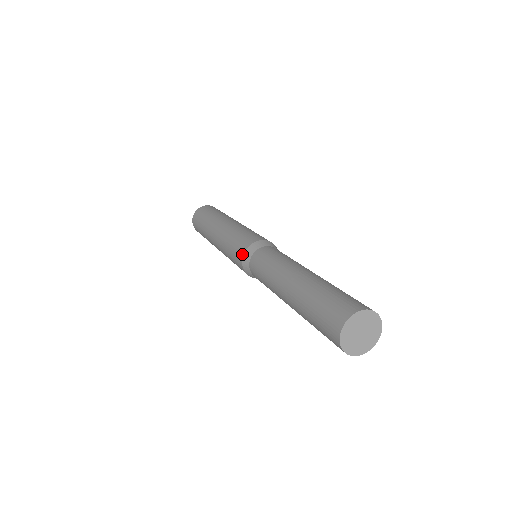
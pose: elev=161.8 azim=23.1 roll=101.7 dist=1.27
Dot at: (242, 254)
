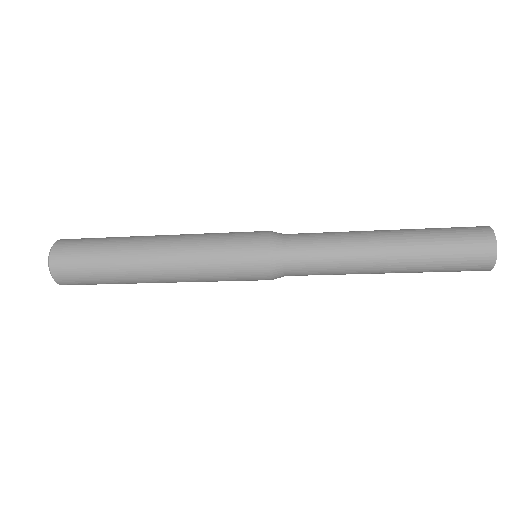
Dot at: (266, 232)
